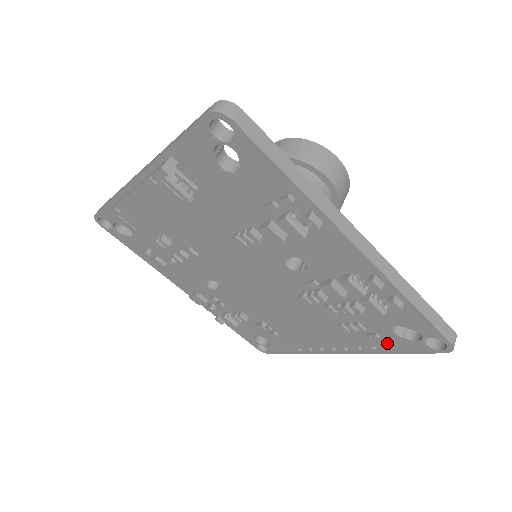
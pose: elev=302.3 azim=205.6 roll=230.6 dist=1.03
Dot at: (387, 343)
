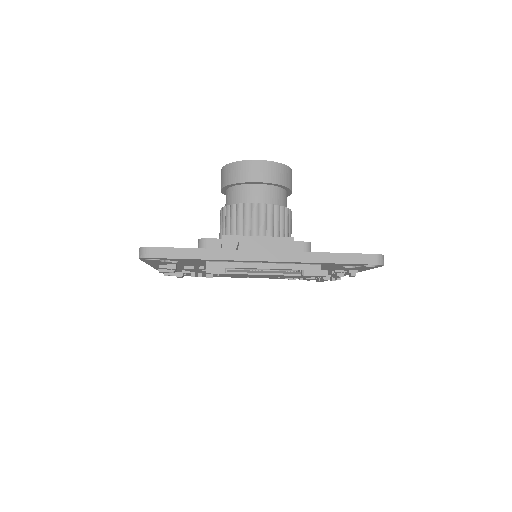
Dot at: occluded
